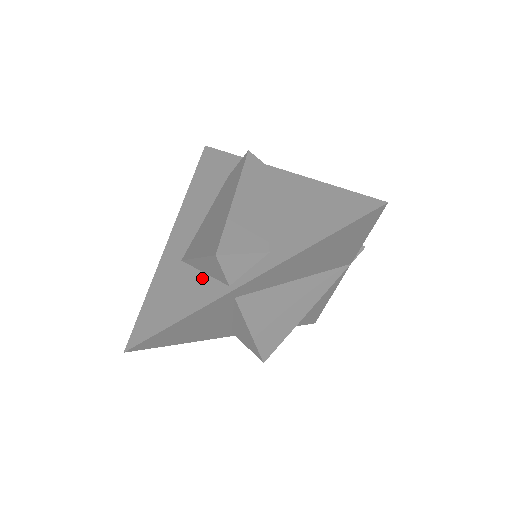
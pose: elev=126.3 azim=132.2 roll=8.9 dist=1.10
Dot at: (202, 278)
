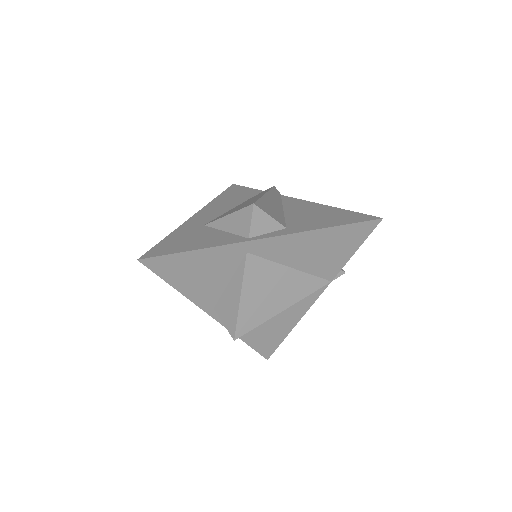
Dot at: (223, 233)
